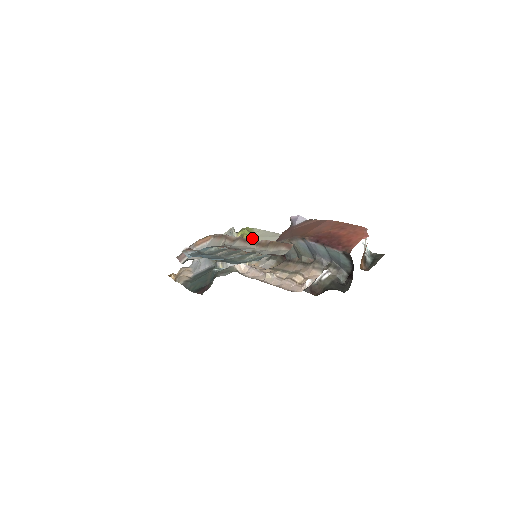
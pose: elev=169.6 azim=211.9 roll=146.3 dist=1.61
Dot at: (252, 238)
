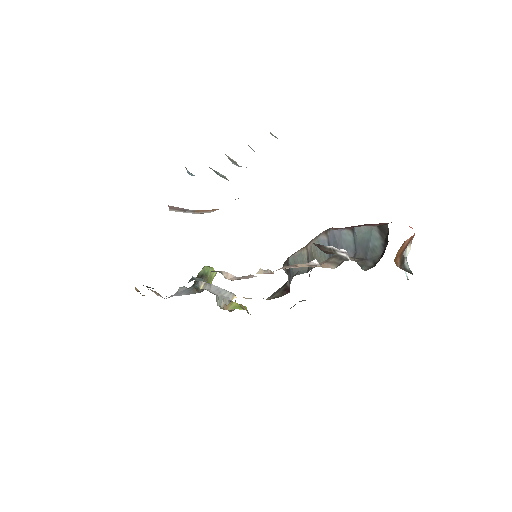
Dot at: occluded
